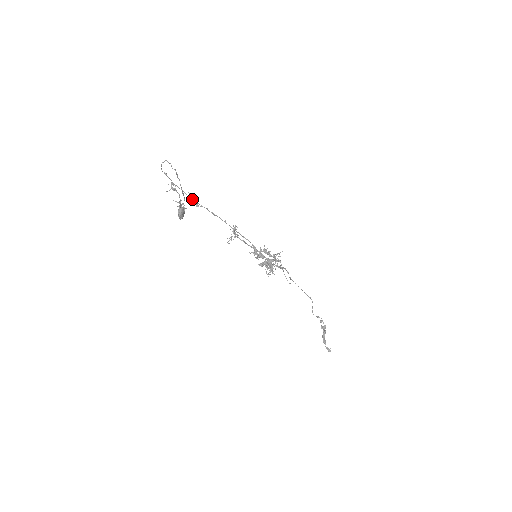
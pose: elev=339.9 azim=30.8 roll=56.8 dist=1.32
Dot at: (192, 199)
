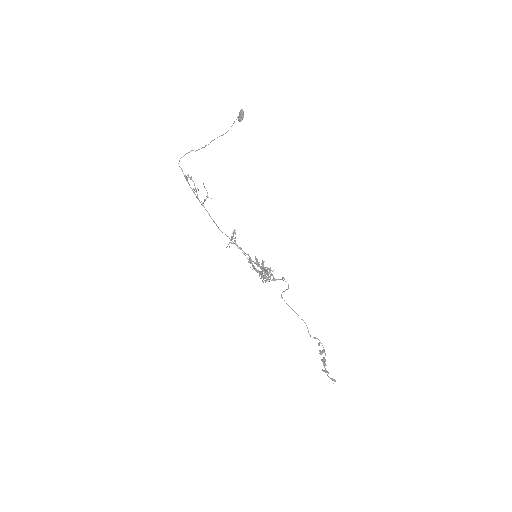
Dot at: (205, 188)
